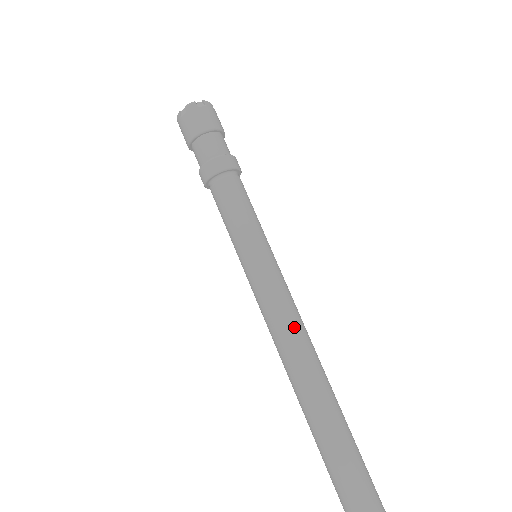
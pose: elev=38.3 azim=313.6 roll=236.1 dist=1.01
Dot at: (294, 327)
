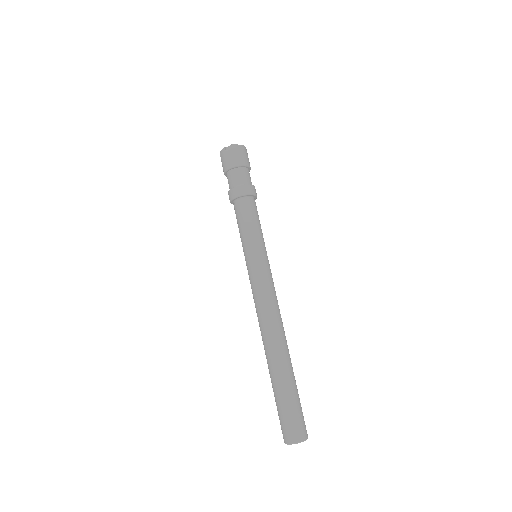
Dot at: (274, 307)
